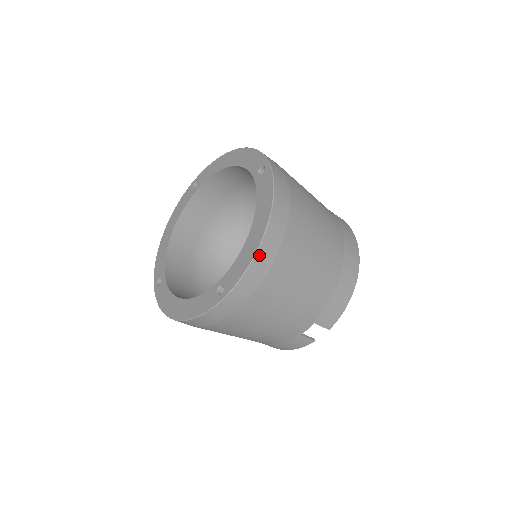
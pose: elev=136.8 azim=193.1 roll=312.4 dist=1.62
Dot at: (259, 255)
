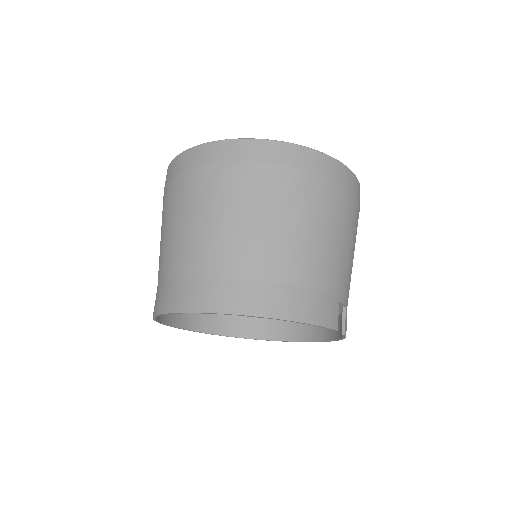
Dot at: occluded
